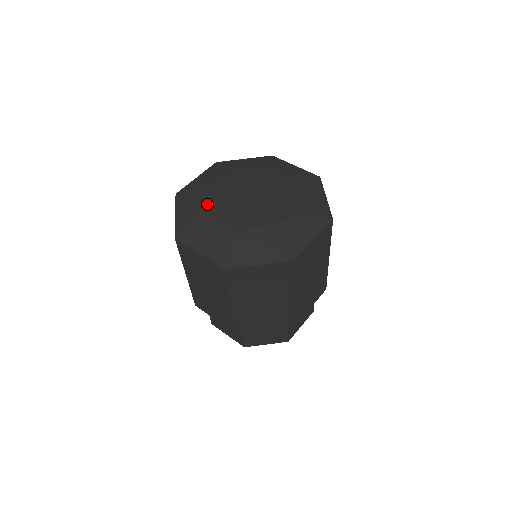
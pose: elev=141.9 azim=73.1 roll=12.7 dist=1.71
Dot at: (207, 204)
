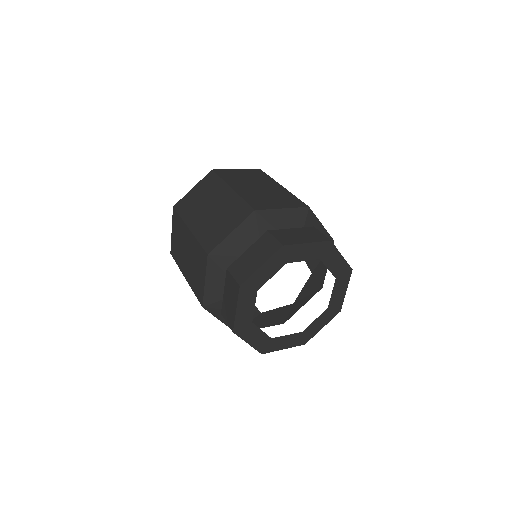
Dot at: occluded
